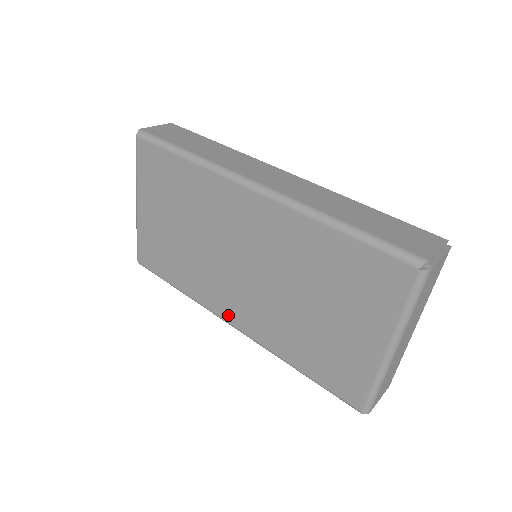
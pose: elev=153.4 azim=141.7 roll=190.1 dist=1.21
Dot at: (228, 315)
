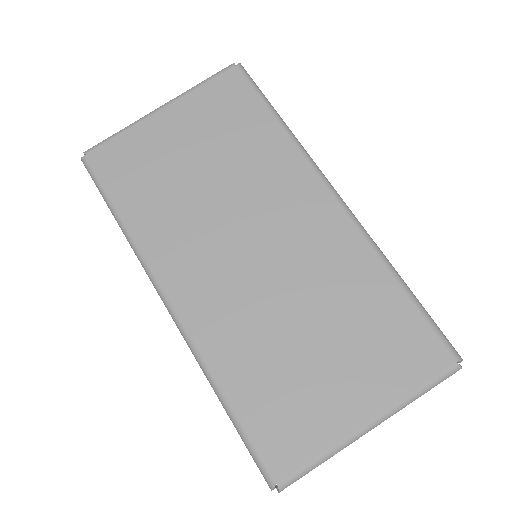
Dot at: (176, 288)
